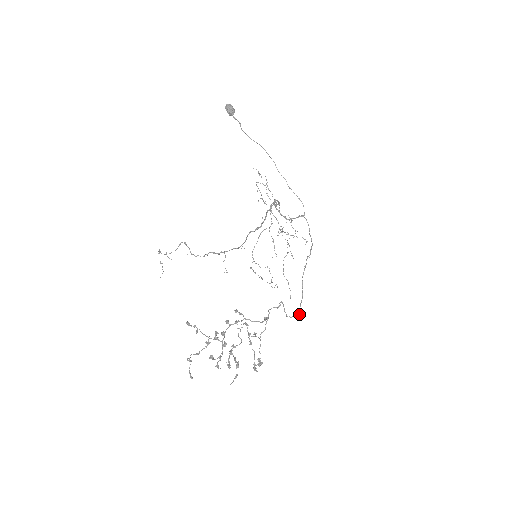
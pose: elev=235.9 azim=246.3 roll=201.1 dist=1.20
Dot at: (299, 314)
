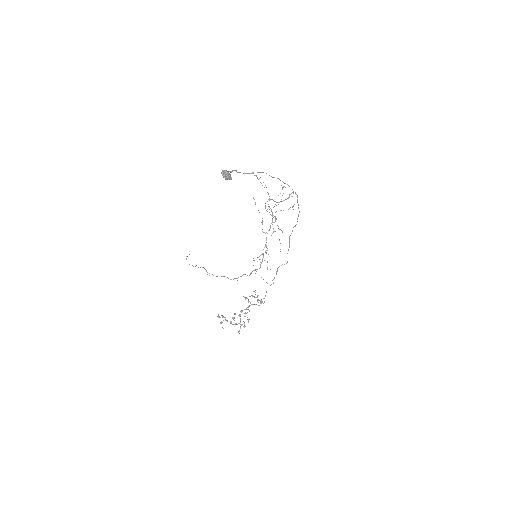
Dot at: occluded
